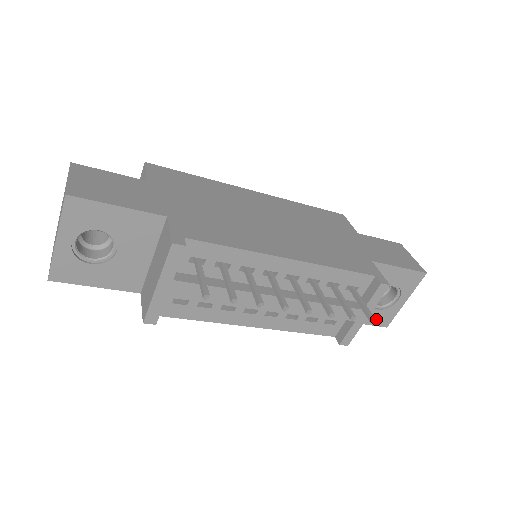
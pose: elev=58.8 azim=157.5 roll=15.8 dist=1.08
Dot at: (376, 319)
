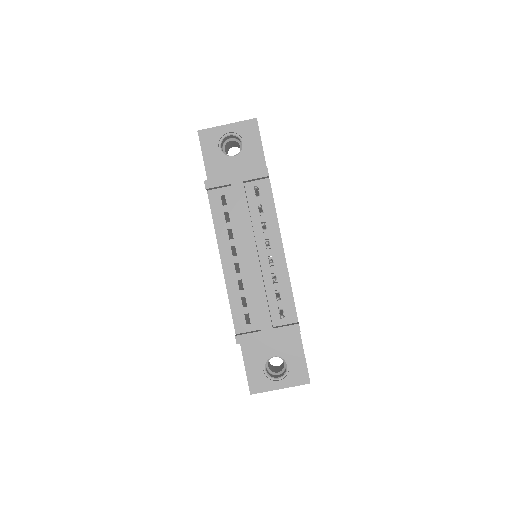
Dot at: (254, 377)
